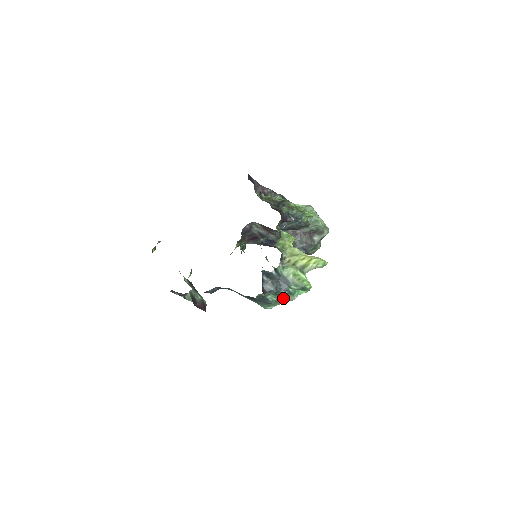
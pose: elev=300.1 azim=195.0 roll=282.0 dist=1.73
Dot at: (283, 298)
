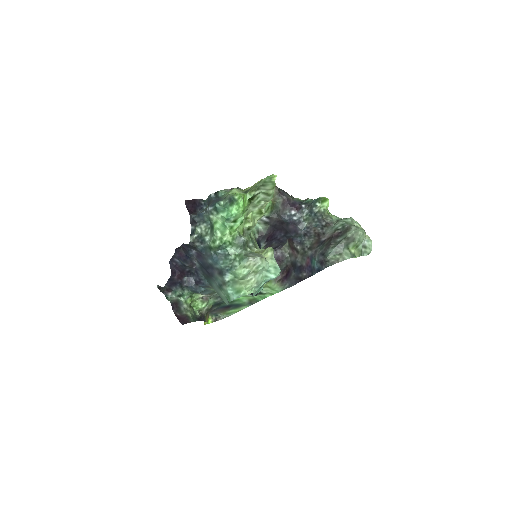
Dot at: (237, 261)
